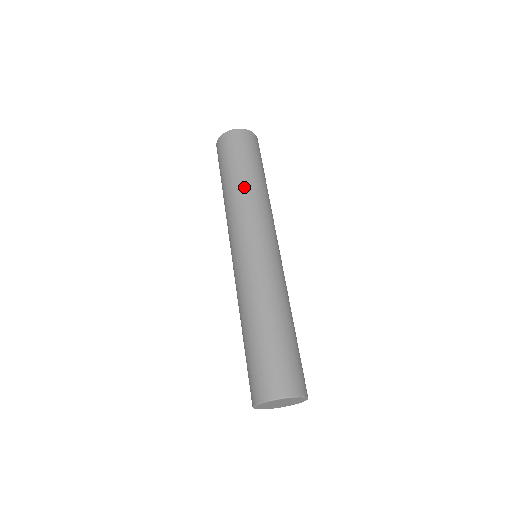
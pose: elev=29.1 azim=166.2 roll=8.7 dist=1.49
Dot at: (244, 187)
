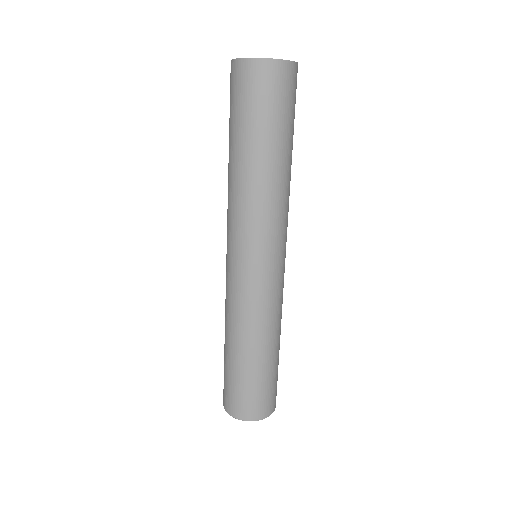
Dot at: (230, 173)
